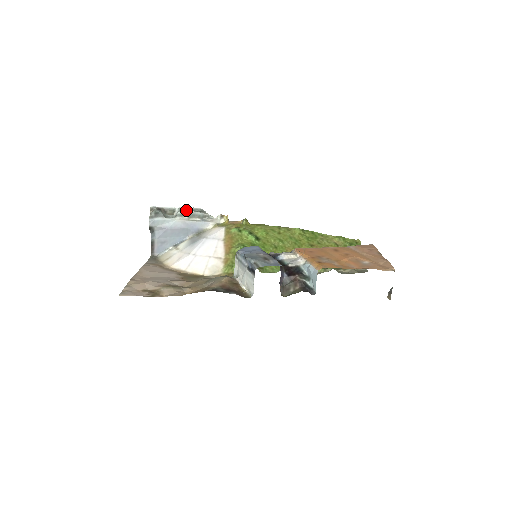
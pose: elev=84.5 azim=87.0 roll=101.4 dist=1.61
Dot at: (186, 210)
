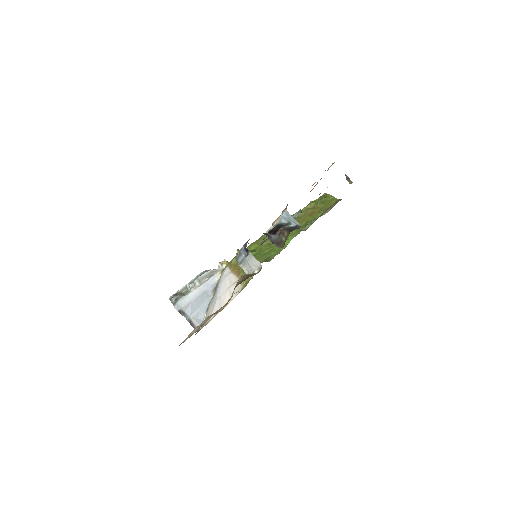
Dot at: (194, 280)
